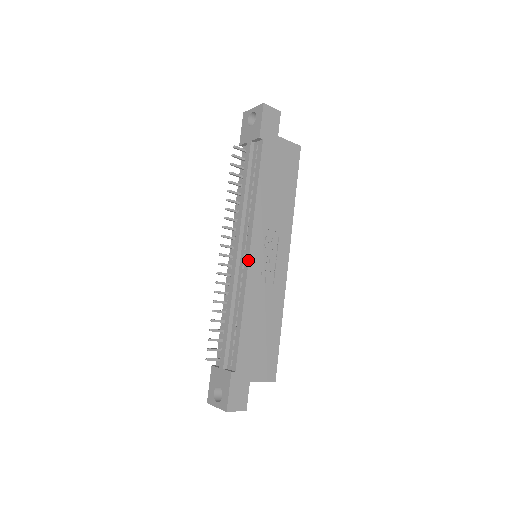
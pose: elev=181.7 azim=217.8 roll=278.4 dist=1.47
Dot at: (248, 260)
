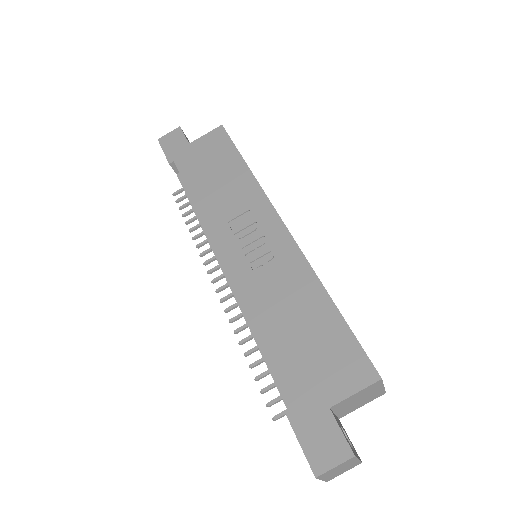
Dot at: occluded
